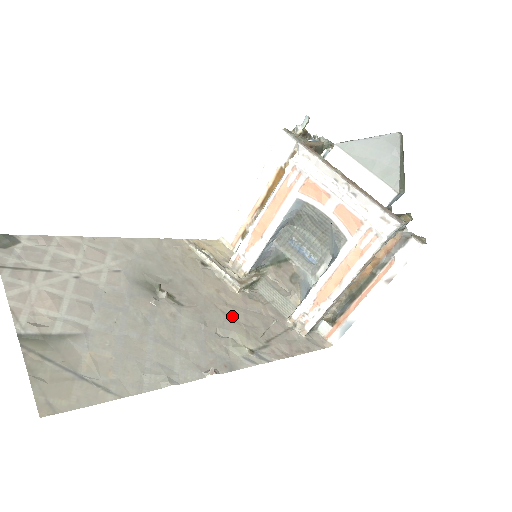
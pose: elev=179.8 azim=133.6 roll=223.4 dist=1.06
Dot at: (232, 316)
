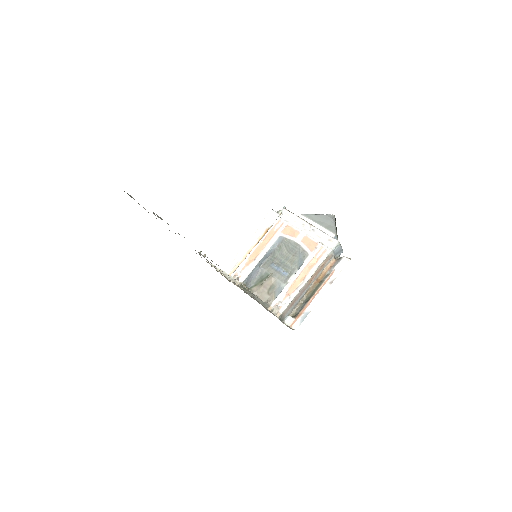
Dot at: (238, 286)
